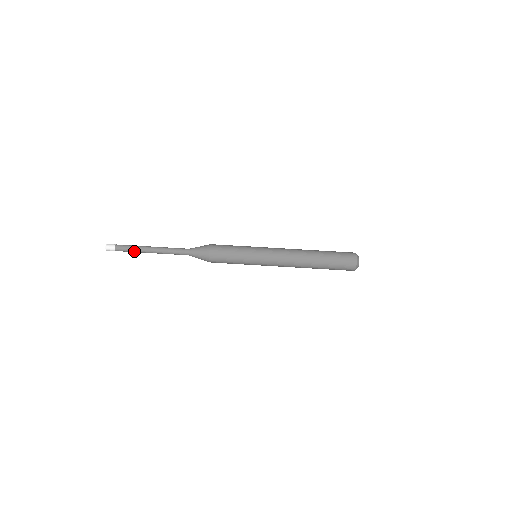
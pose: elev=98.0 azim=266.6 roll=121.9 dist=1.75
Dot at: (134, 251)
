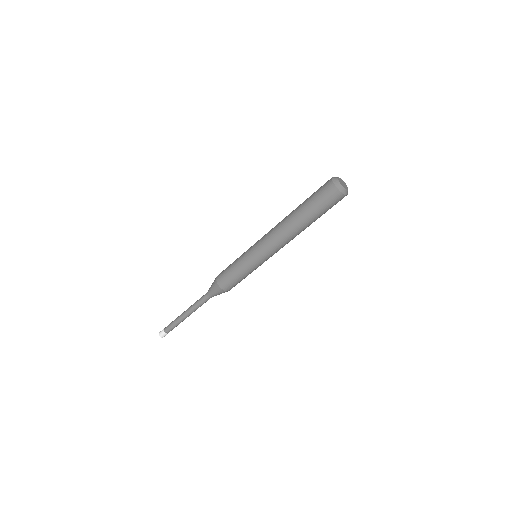
Dot at: (177, 324)
